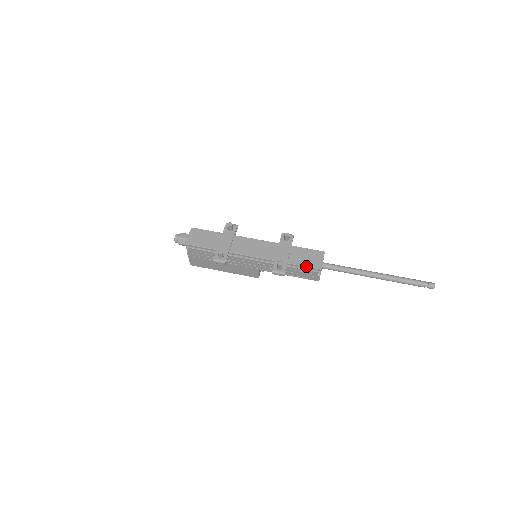
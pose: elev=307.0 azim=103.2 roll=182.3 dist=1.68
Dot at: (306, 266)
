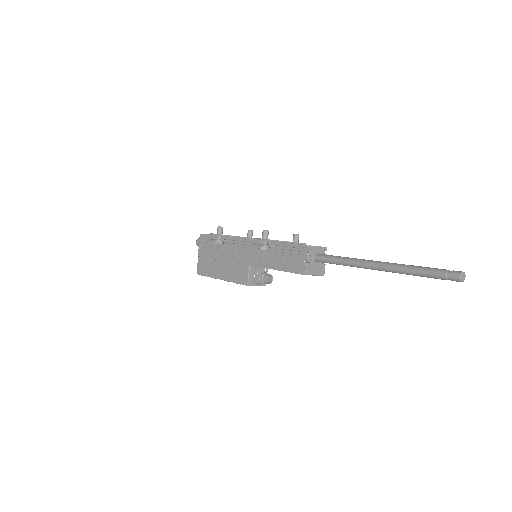
Dot at: occluded
